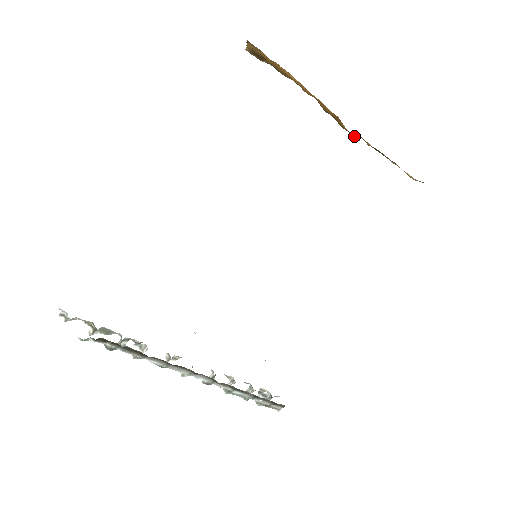
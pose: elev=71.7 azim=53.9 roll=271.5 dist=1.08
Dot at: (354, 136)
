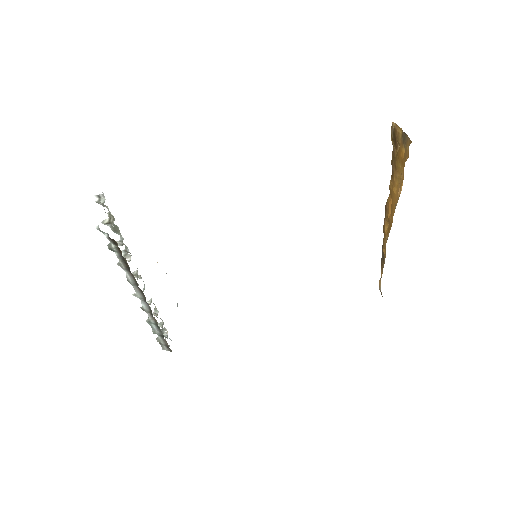
Dot at: occluded
